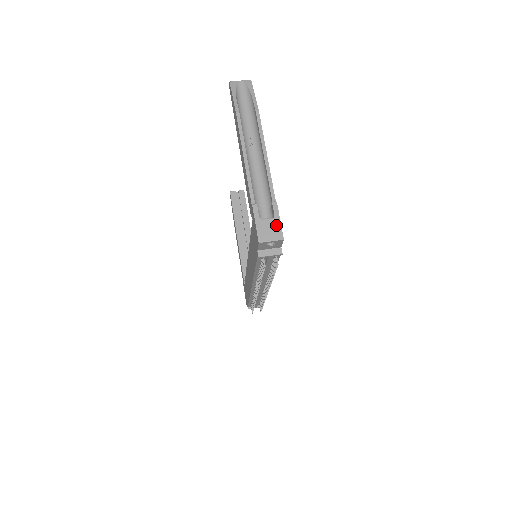
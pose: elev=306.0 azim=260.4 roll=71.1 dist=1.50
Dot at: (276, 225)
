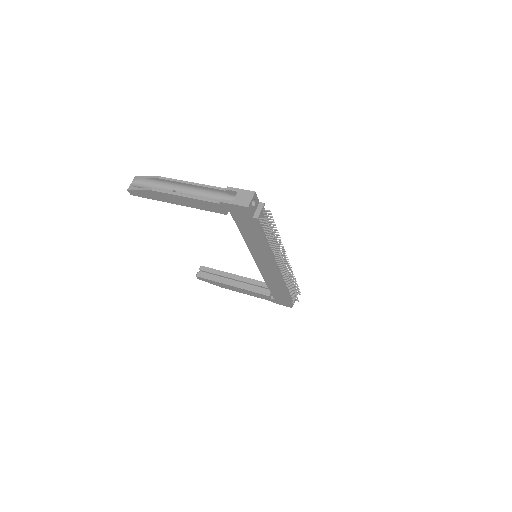
Dot at: (243, 193)
